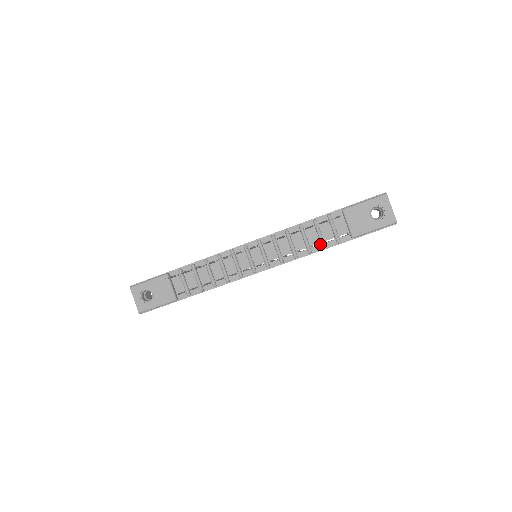
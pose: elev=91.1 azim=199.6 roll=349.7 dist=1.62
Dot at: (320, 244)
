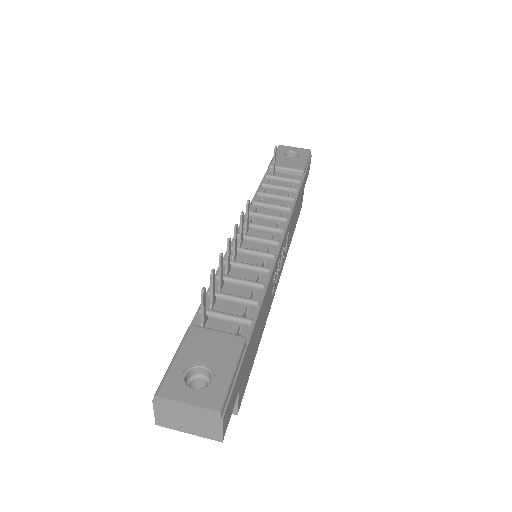
Dot at: (290, 193)
